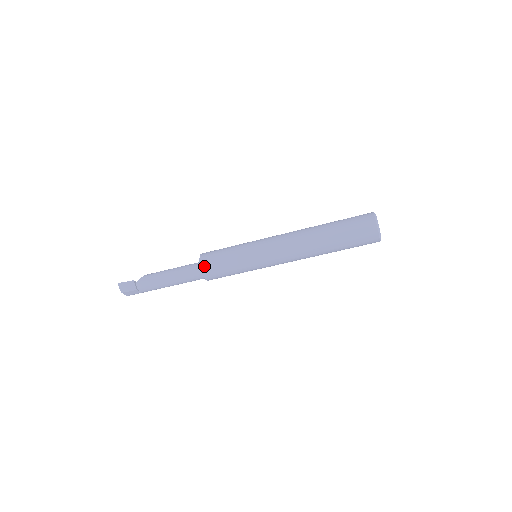
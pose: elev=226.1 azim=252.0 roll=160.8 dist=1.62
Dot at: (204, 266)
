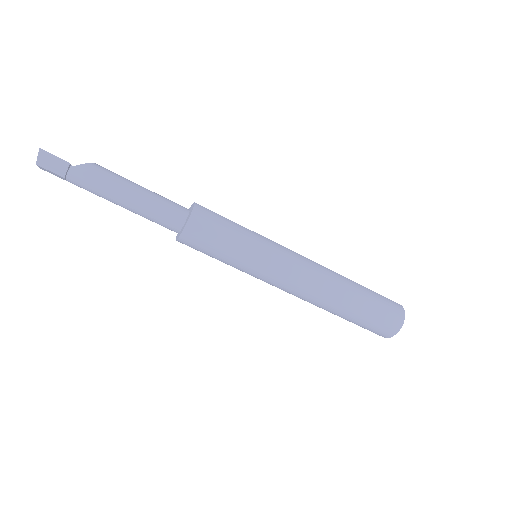
Dot at: (191, 230)
